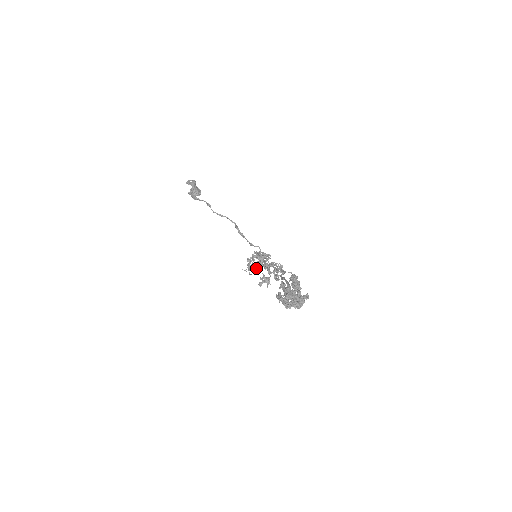
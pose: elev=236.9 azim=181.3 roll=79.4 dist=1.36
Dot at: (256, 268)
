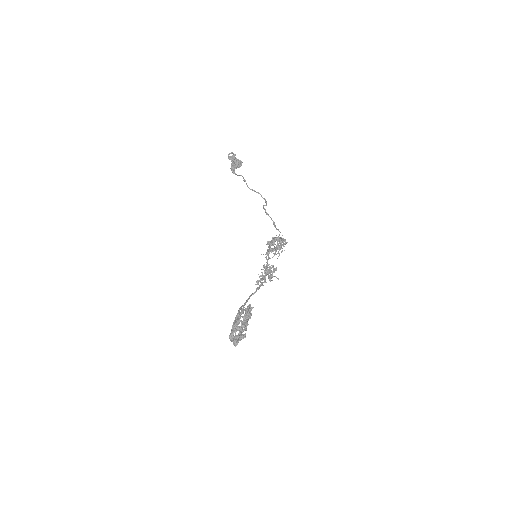
Dot at: occluded
